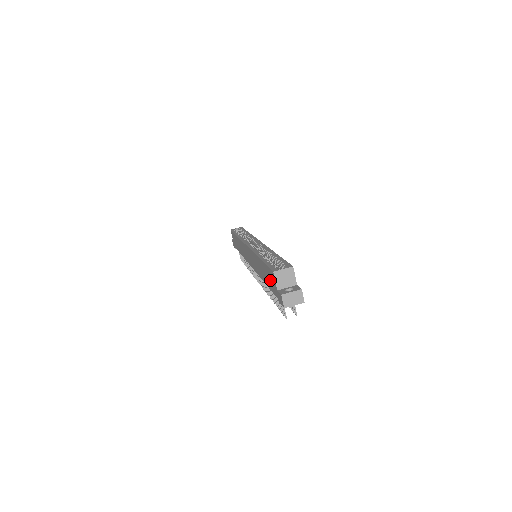
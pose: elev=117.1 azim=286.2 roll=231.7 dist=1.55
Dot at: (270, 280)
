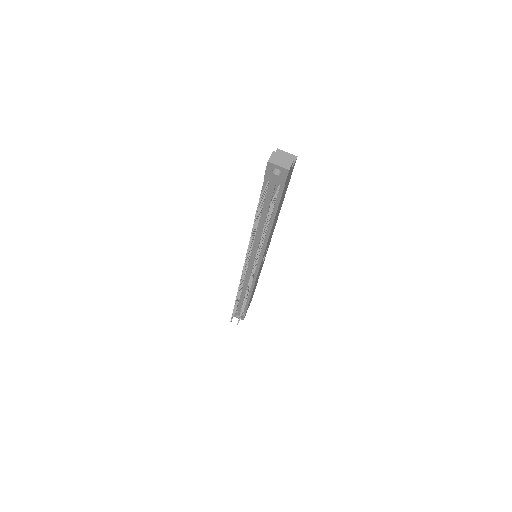
Dot at: occluded
